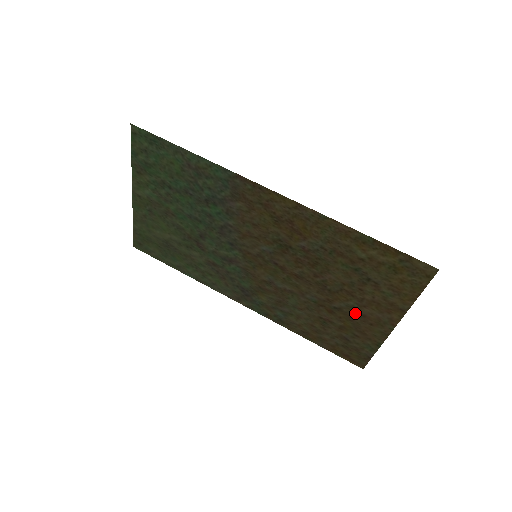
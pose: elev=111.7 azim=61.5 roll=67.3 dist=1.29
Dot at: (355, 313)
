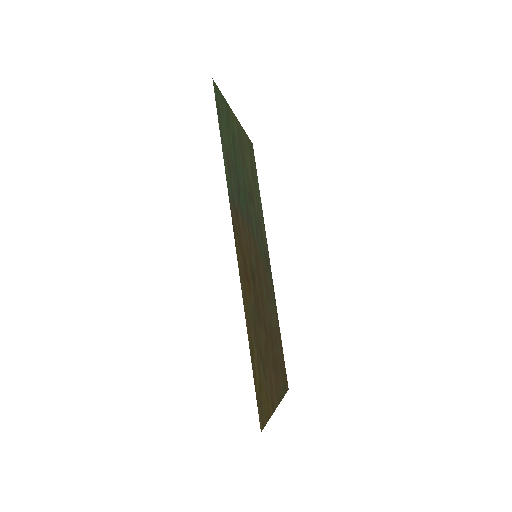
Dot at: (273, 366)
